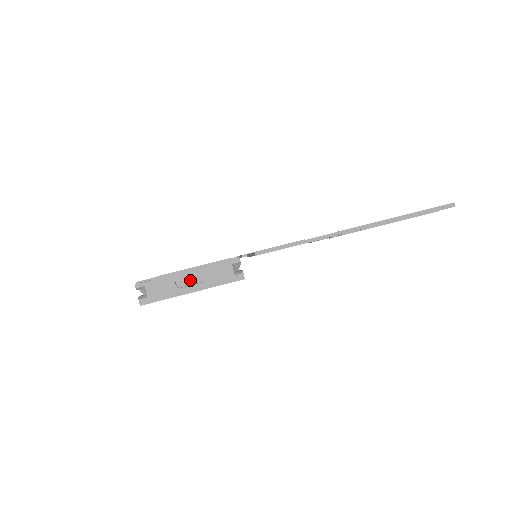
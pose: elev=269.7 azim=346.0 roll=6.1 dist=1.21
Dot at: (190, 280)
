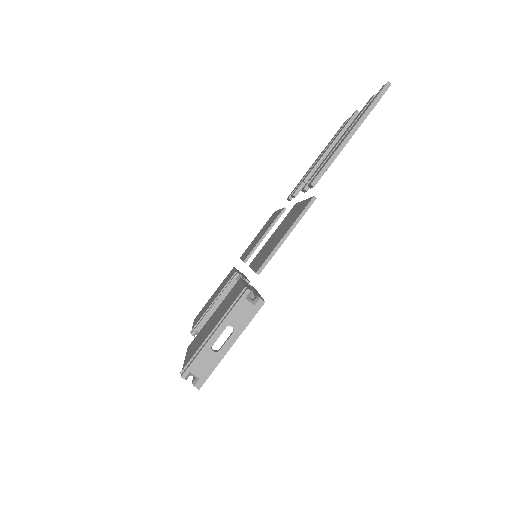
Dot at: occluded
